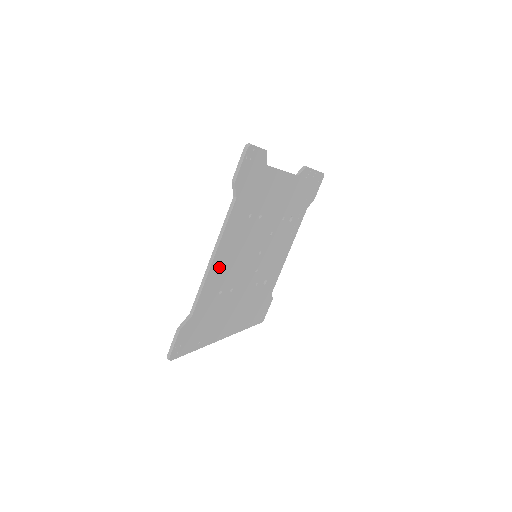
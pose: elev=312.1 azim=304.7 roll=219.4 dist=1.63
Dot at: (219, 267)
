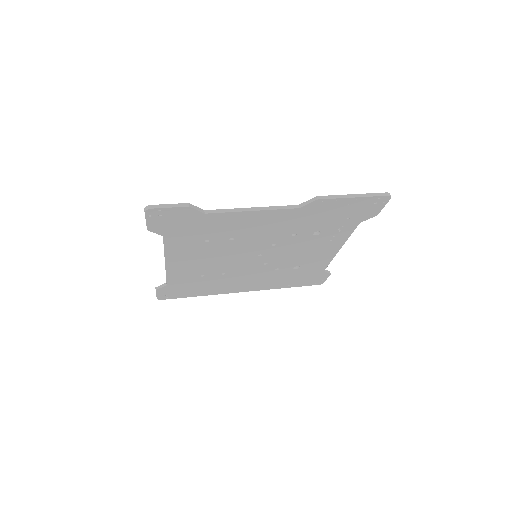
Dot at: (182, 266)
